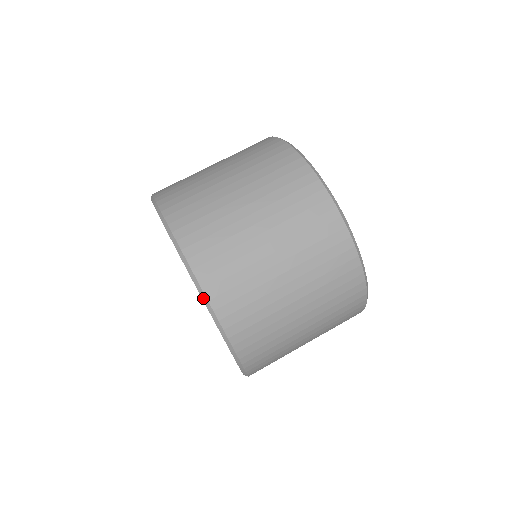
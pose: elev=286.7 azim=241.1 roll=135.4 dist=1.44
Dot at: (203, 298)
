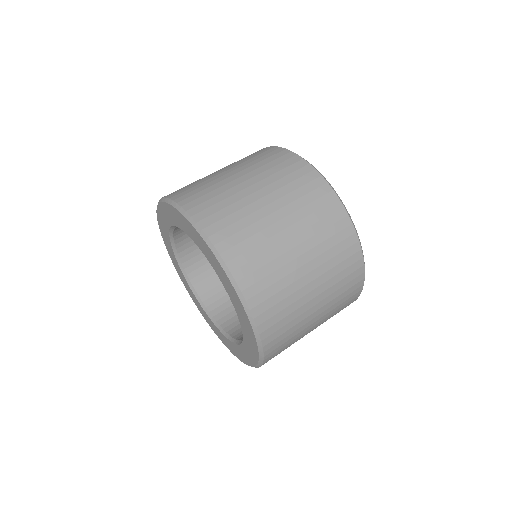
Dot at: (241, 298)
